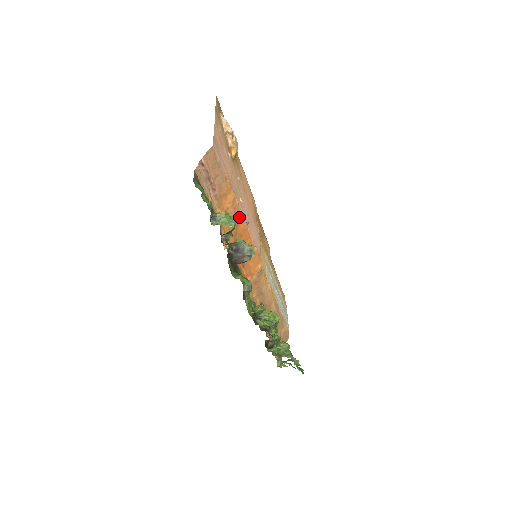
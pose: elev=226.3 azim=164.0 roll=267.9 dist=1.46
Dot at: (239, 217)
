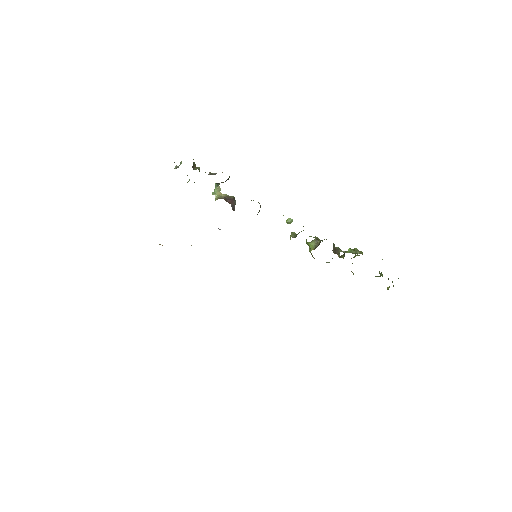
Dot at: occluded
